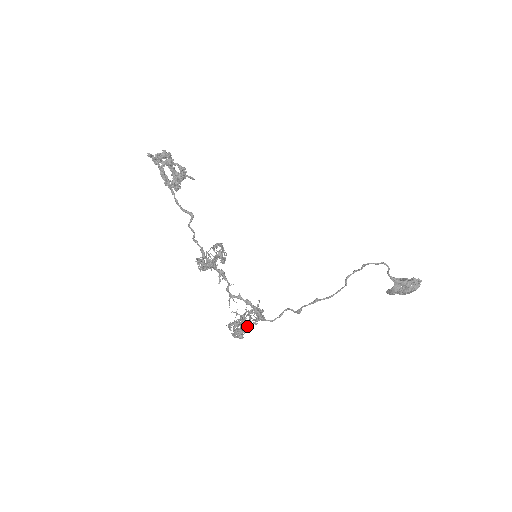
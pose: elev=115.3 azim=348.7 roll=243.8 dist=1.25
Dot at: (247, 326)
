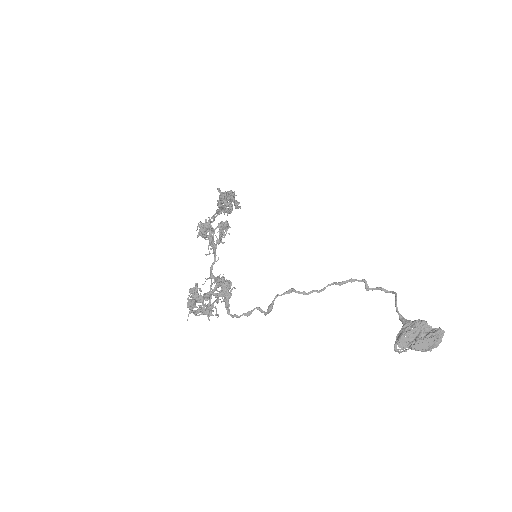
Dot at: (206, 294)
